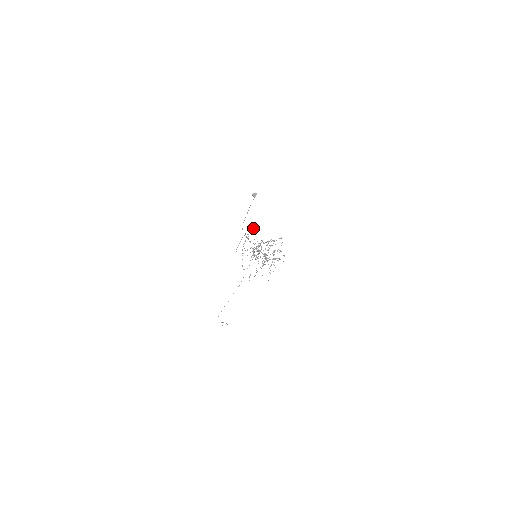
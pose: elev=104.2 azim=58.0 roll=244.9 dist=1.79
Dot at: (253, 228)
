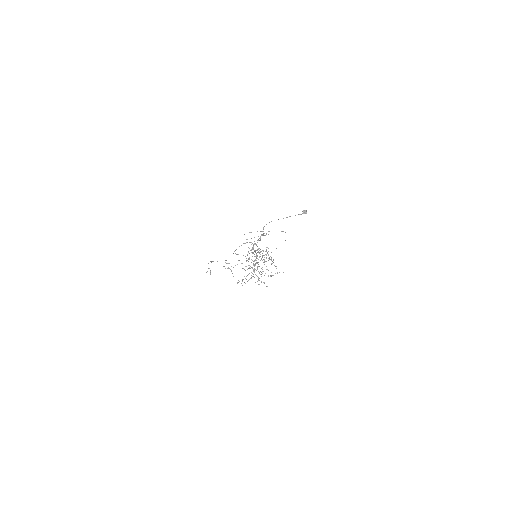
Dot at: occluded
